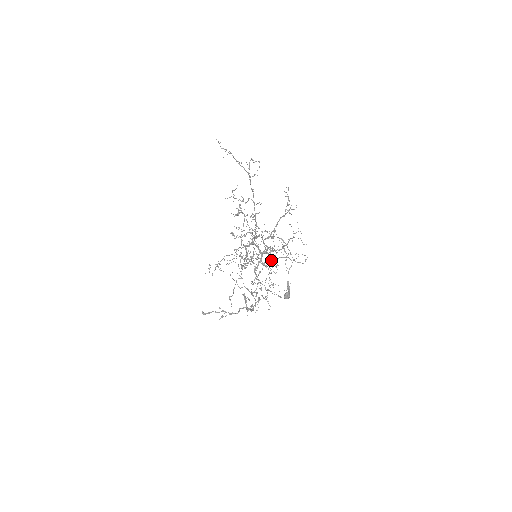
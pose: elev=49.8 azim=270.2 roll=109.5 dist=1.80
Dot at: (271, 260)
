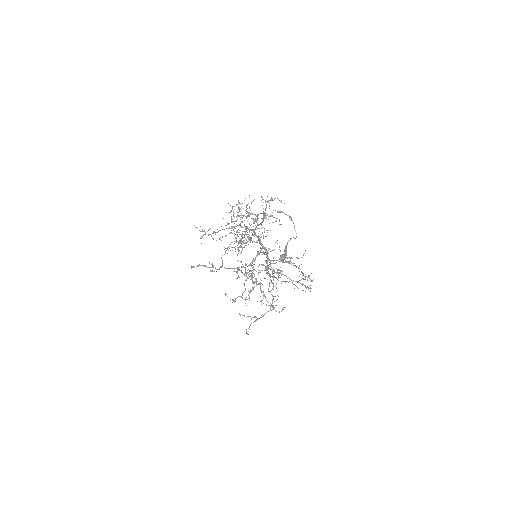
Dot at: (272, 270)
